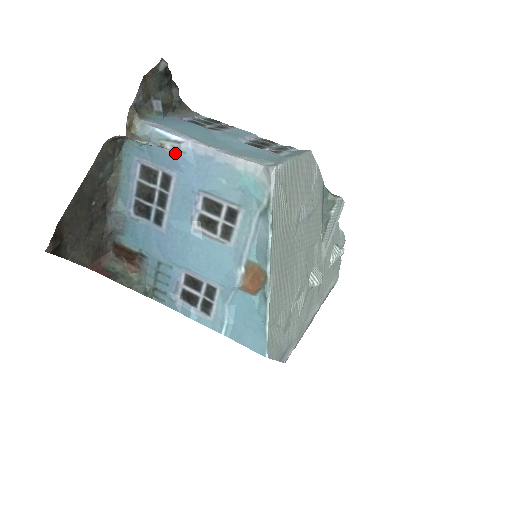
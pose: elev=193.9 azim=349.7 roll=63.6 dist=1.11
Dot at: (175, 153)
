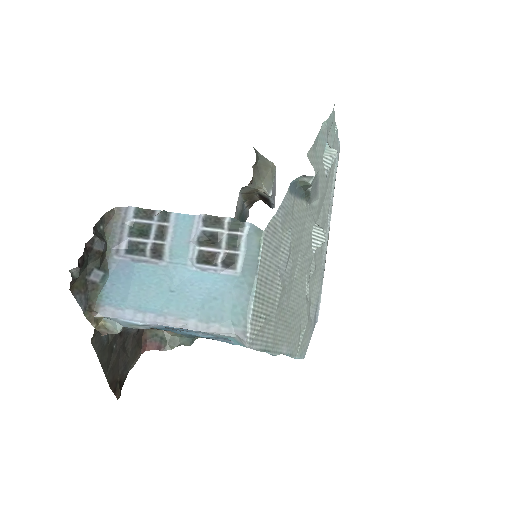
Dot at: occluded
